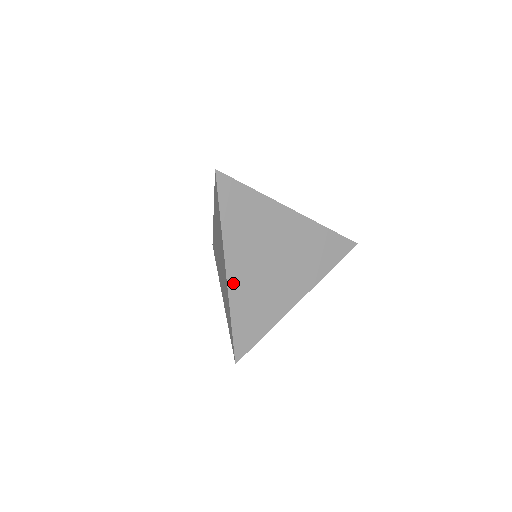
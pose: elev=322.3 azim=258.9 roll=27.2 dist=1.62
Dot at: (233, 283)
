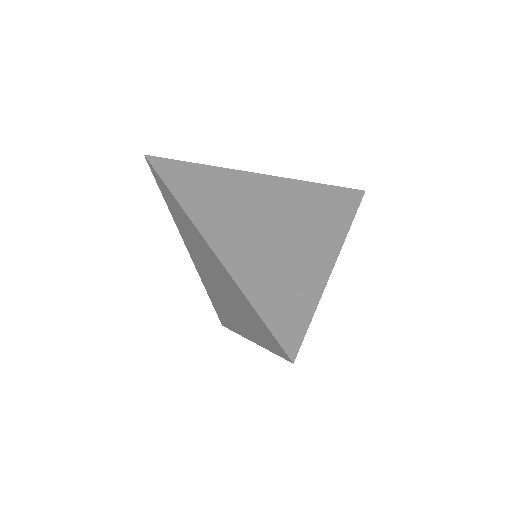
Dot at: occluded
